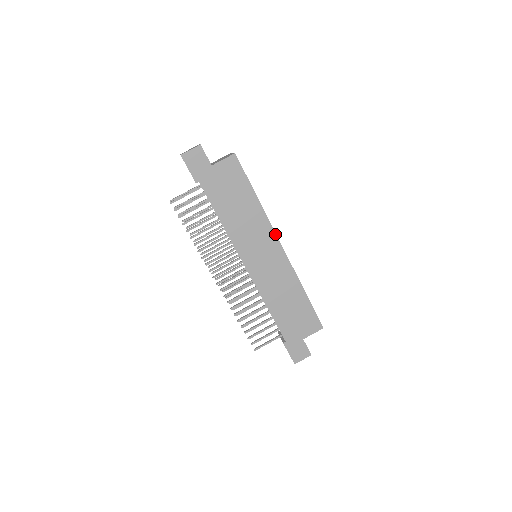
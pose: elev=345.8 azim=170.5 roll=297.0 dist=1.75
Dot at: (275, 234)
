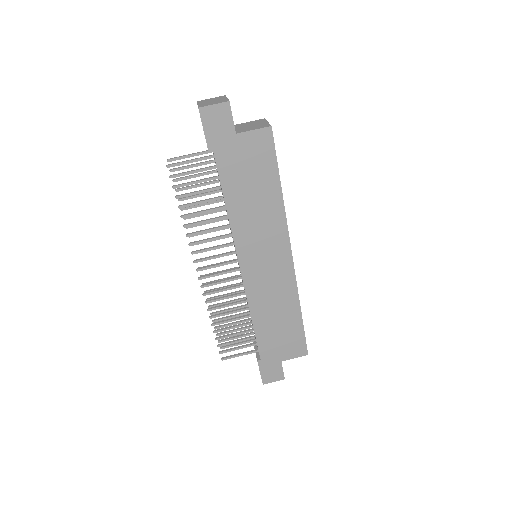
Dot at: (289, 240)
